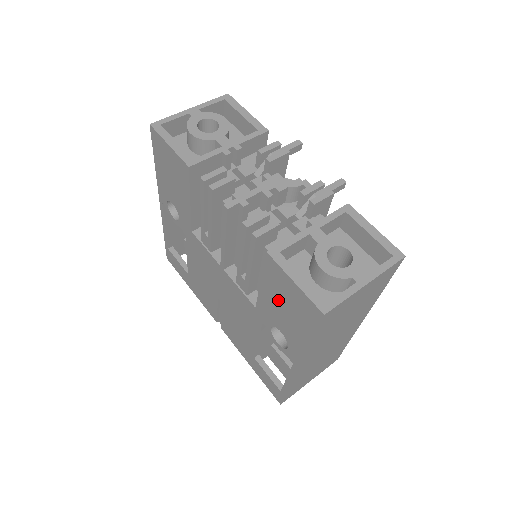
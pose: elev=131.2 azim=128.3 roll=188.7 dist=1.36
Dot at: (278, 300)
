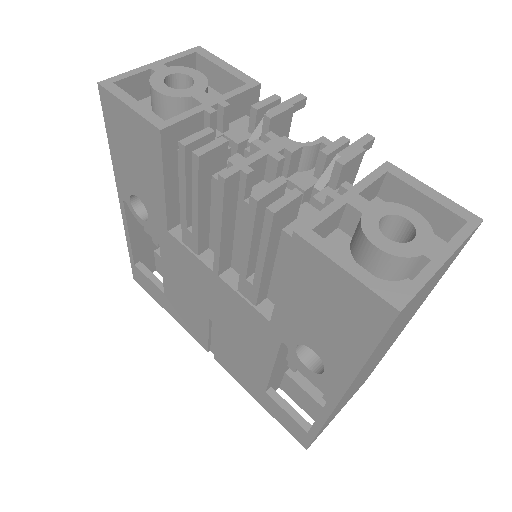
Dot at: (311, 303)
